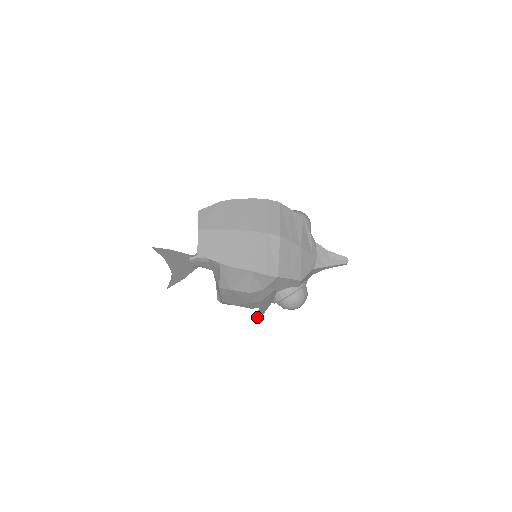
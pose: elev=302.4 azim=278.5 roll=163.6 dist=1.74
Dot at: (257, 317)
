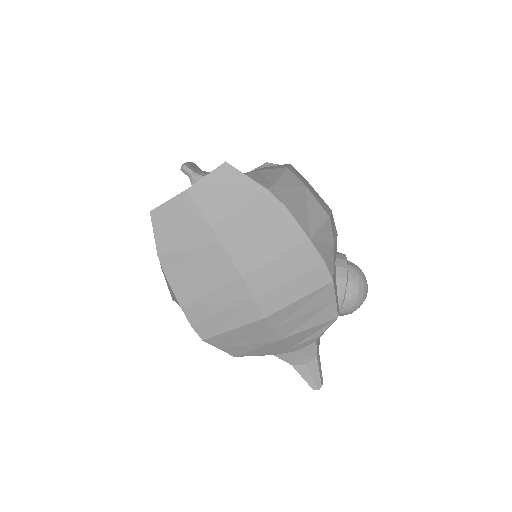
Dot at: occluded
